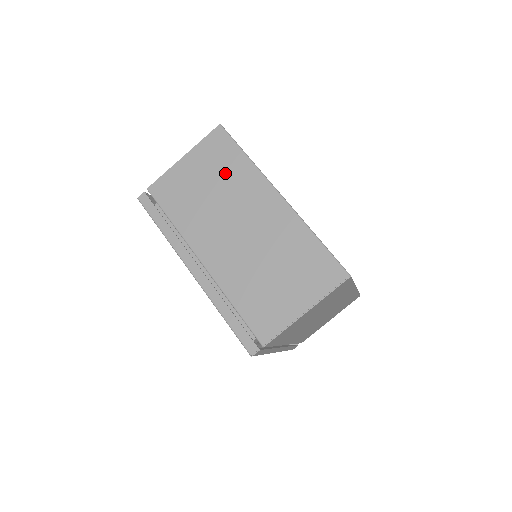
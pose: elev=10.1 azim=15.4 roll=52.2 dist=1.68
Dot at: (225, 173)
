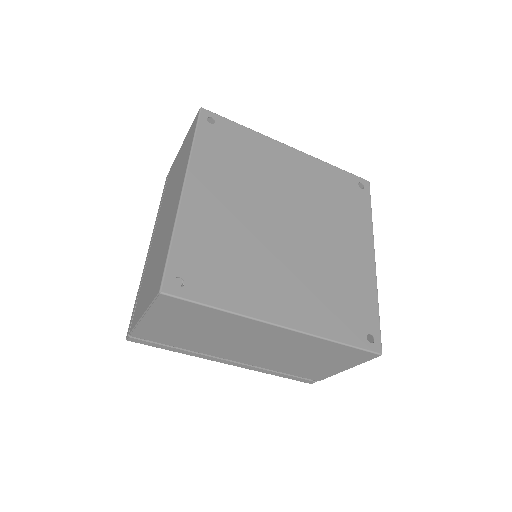
Dot at: (183, 159)
